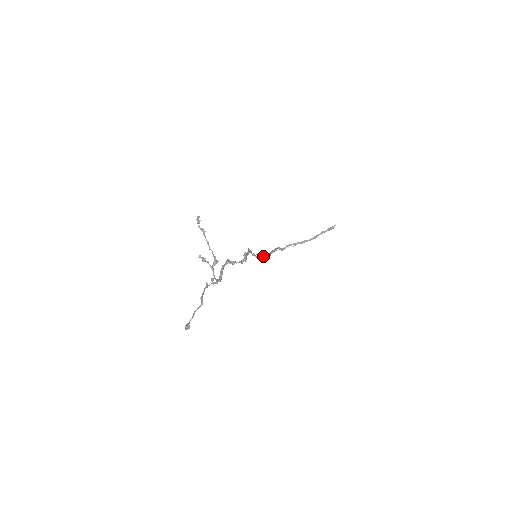
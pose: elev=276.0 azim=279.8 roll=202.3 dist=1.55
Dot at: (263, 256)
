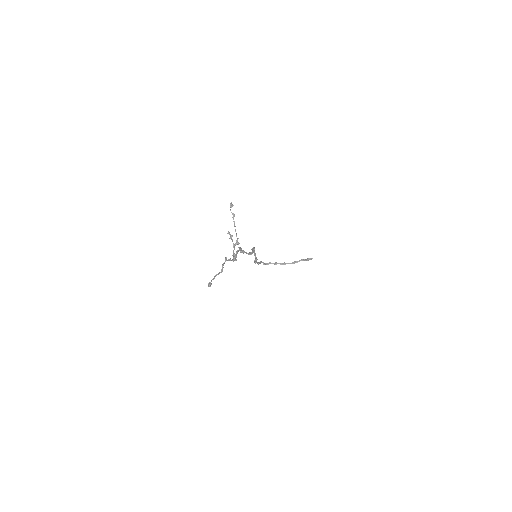
Dot at: occluded
